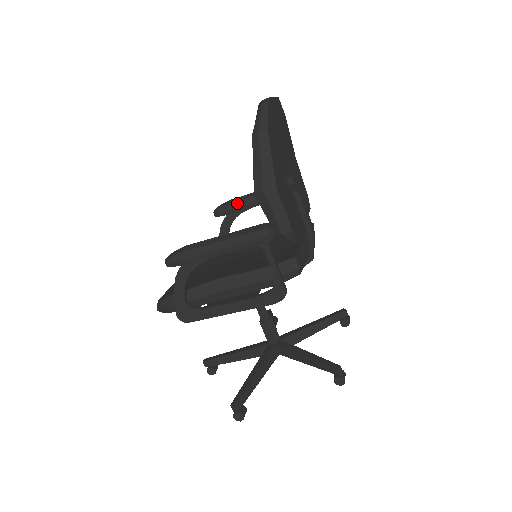
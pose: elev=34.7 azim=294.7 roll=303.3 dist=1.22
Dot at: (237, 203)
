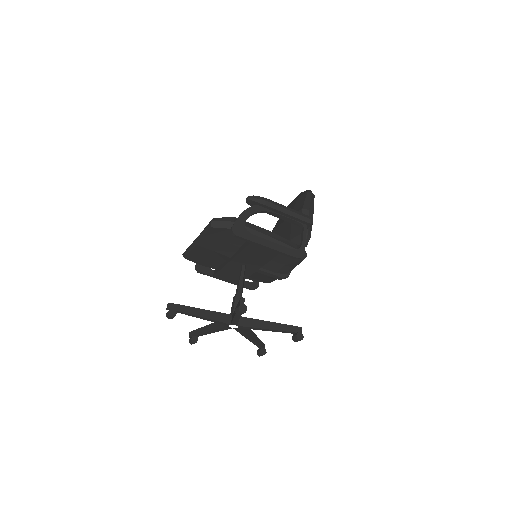
Dot at: occluded
